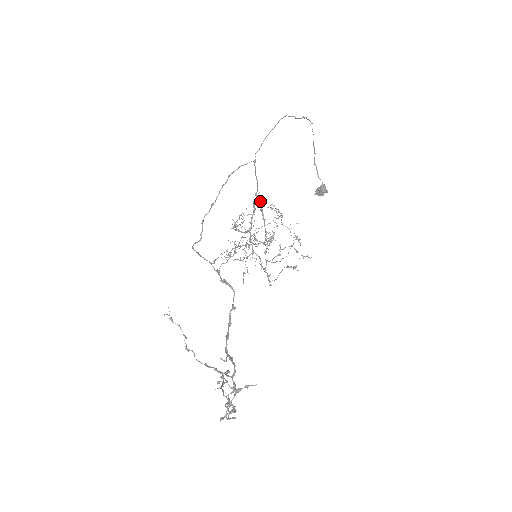
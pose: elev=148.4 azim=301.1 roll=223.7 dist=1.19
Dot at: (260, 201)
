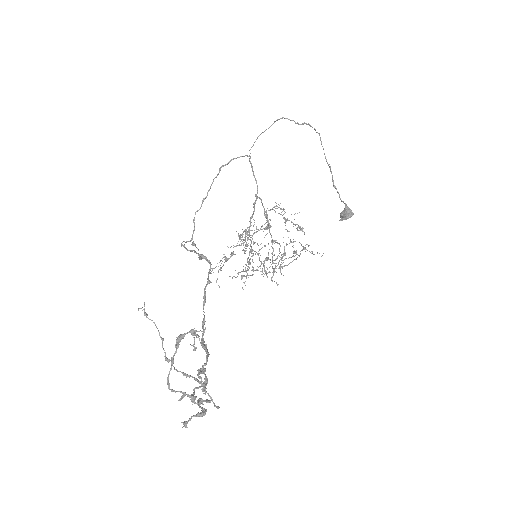
Dot at: occluded
